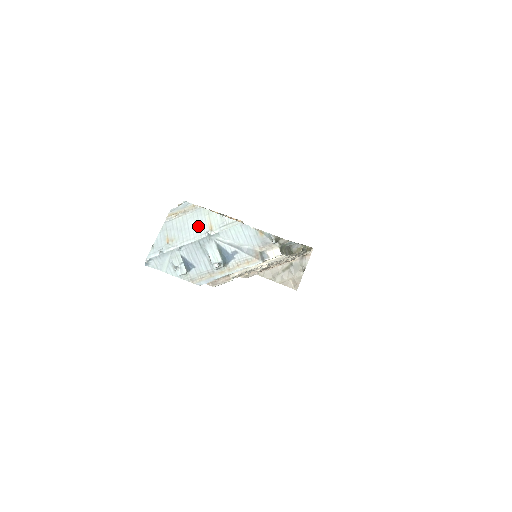
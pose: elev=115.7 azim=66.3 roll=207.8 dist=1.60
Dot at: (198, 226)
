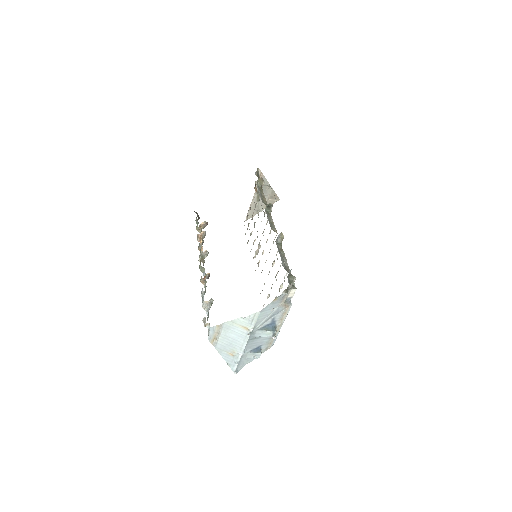
Dot at: (237, 334)
